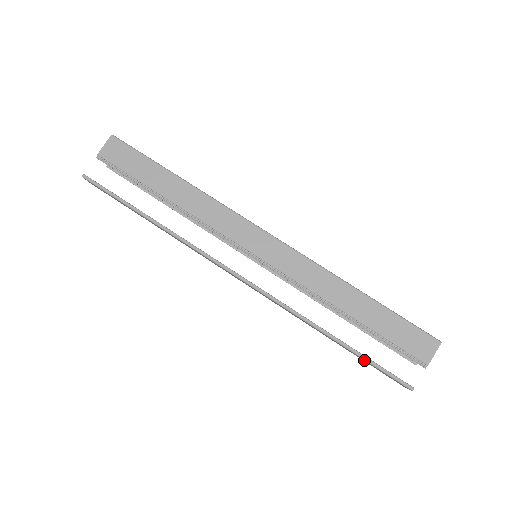
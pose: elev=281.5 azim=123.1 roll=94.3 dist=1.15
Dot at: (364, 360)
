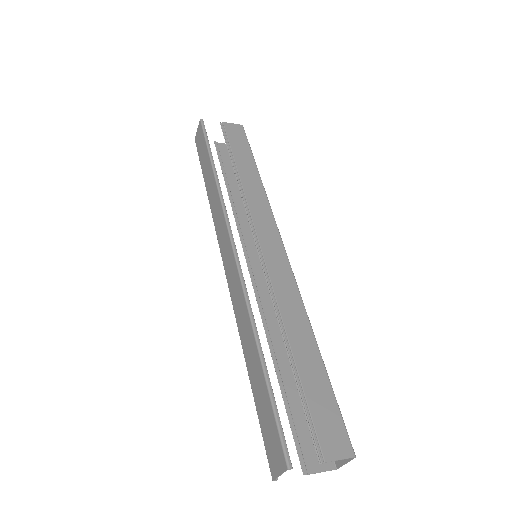
Dot at: (267, 398)
